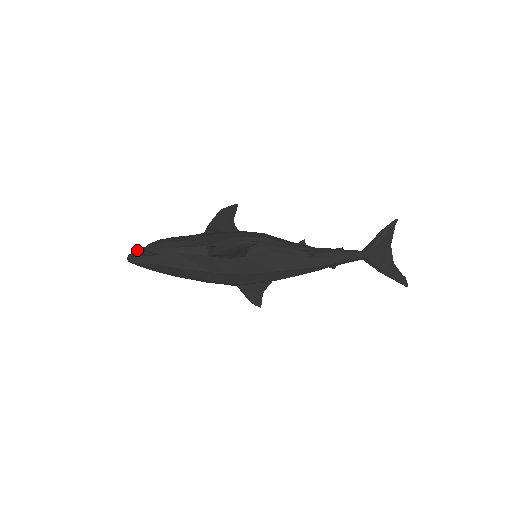
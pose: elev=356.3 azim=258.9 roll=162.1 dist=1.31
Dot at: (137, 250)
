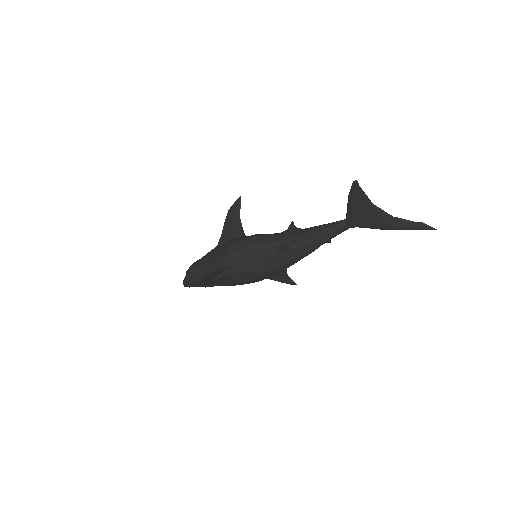
Dot at: occluded
